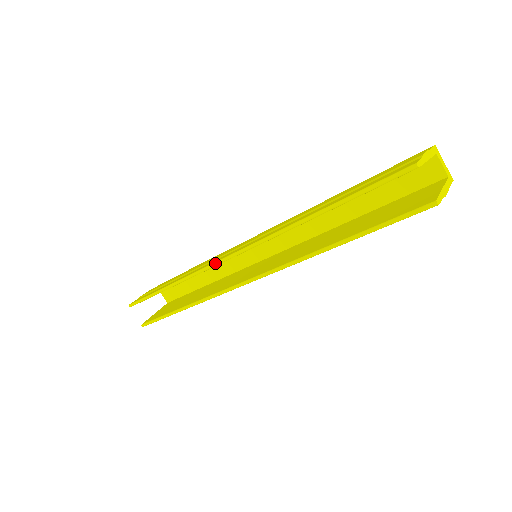
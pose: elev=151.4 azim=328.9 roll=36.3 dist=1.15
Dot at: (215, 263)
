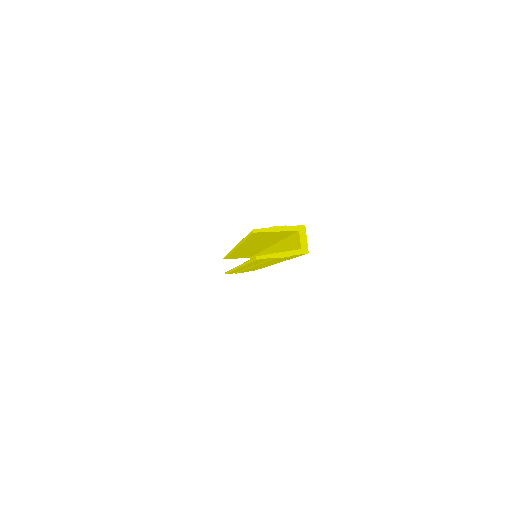
Dot at: (232, 249)
